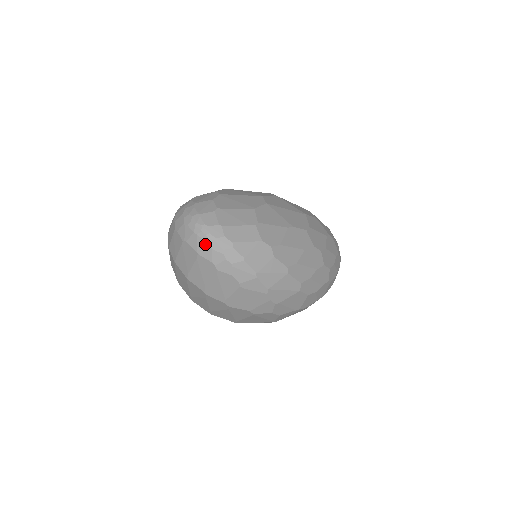
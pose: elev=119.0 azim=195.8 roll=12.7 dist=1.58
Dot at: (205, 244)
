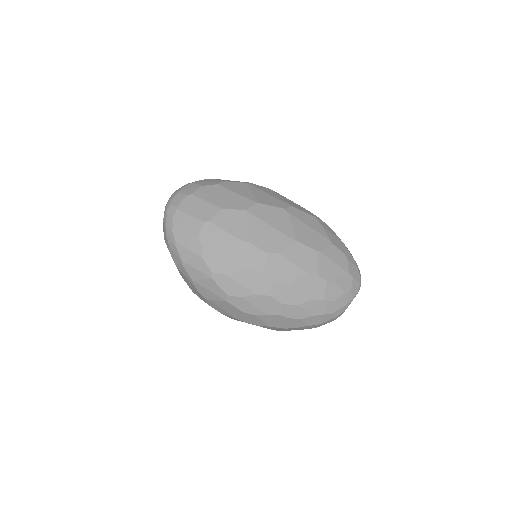
Dot at: (164, 217)
